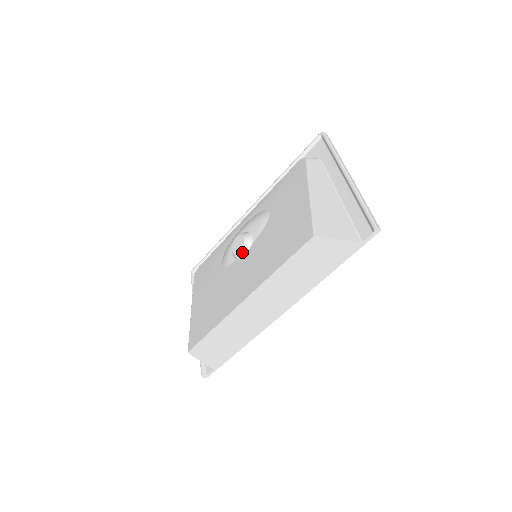
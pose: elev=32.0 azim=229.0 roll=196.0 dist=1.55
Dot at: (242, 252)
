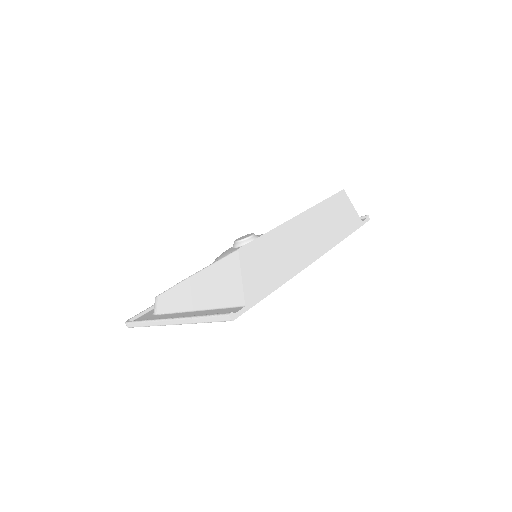
Dot at: (253, 236)
